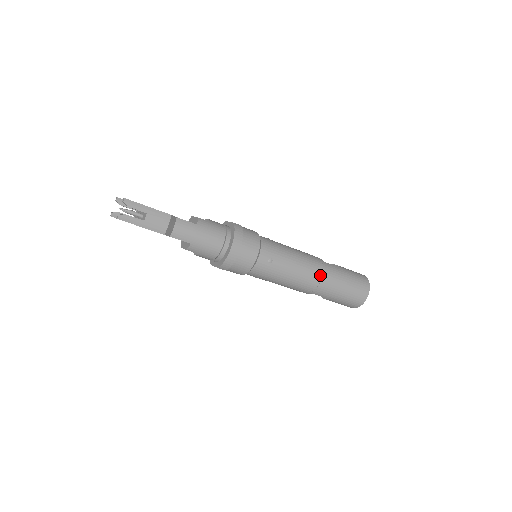
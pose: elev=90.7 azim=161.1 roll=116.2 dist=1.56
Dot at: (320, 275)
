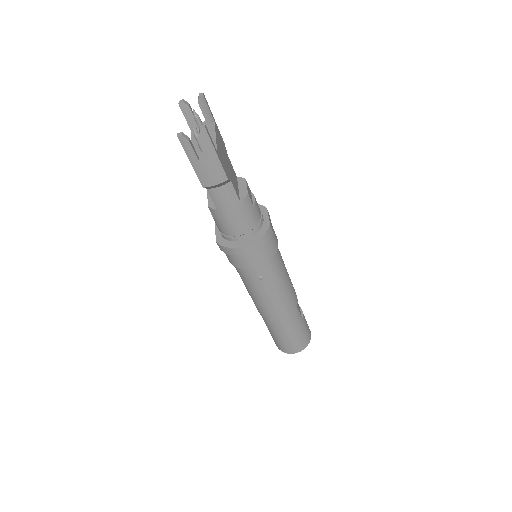
Dot at: (282, 316)
